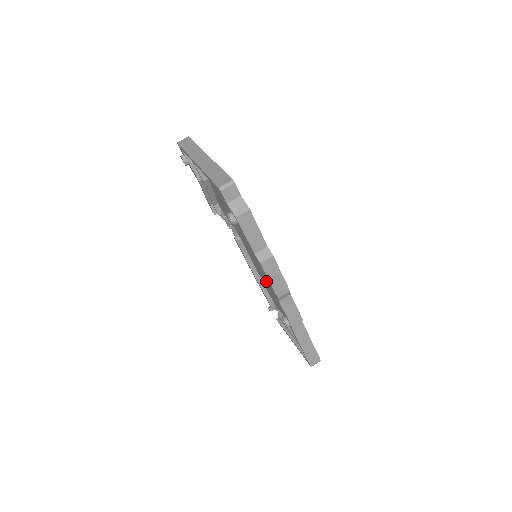
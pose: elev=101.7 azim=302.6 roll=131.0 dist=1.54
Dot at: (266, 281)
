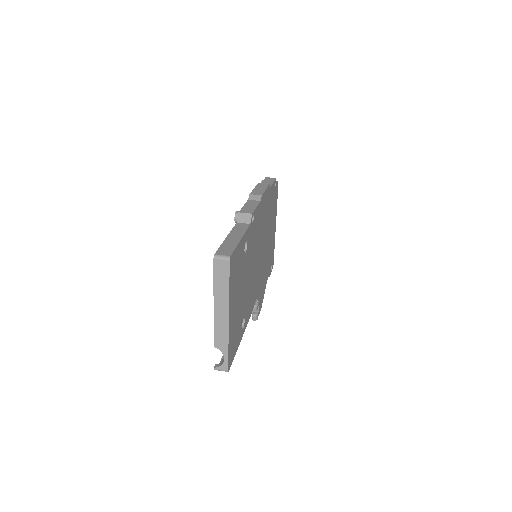
Dot at: occluded
